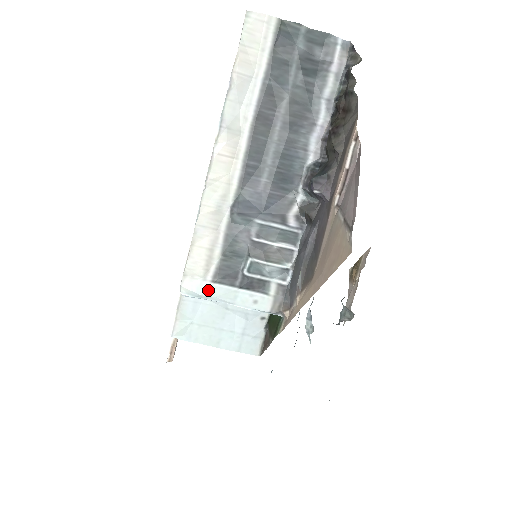
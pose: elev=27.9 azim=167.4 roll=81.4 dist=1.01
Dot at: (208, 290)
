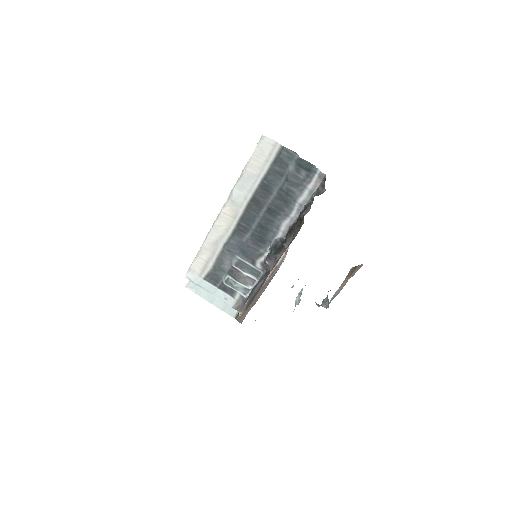
Dot at: (200, 282)
